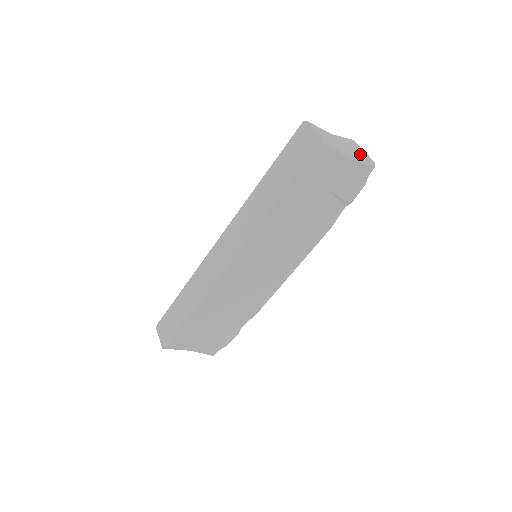
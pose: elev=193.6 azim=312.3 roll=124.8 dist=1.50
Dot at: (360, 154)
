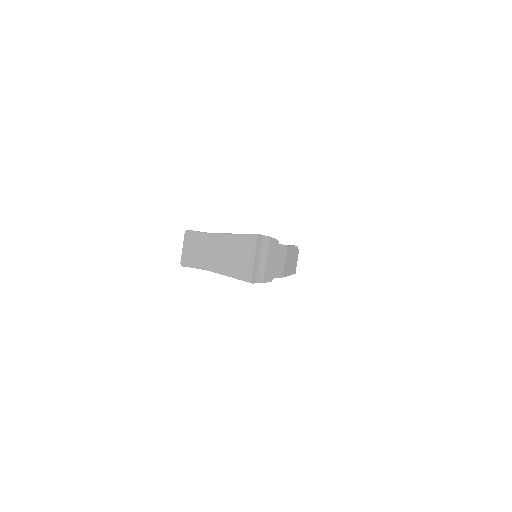
Dot at: (237, 269)
